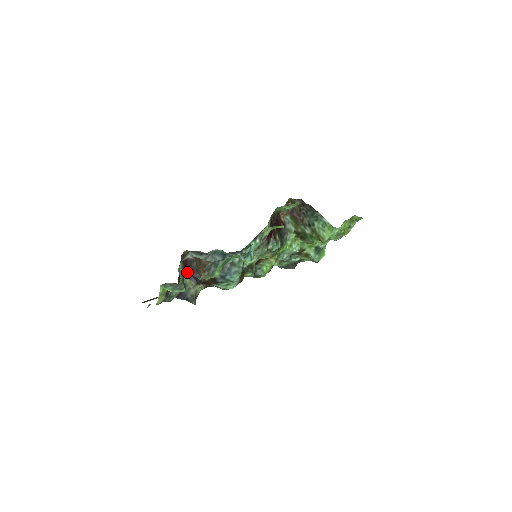
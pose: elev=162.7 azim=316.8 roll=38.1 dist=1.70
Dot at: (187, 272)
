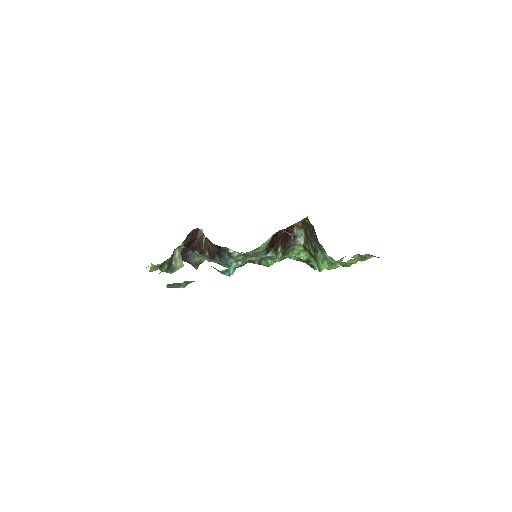
Dot at: (195, 244)
